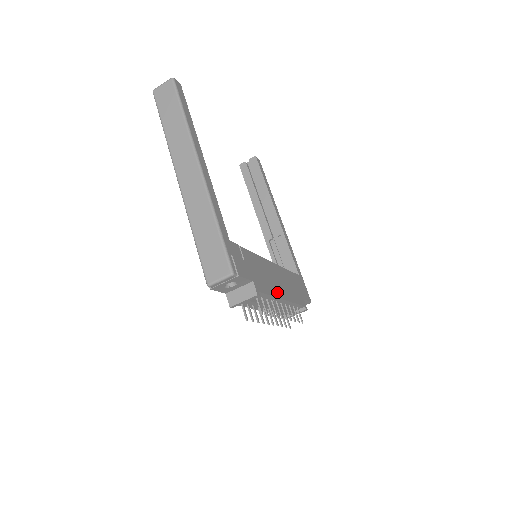
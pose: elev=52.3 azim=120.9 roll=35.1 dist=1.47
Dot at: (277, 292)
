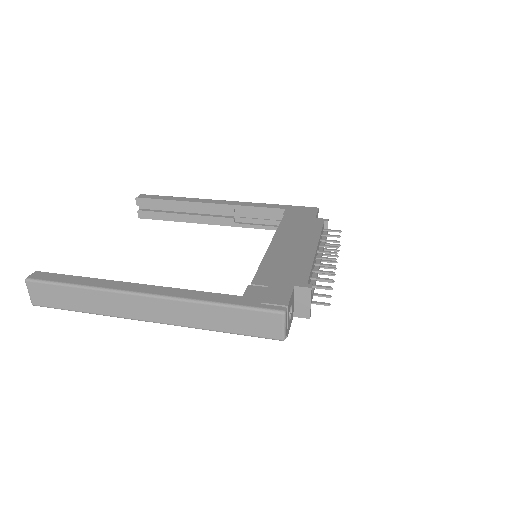
Dot at: (307, 255)
